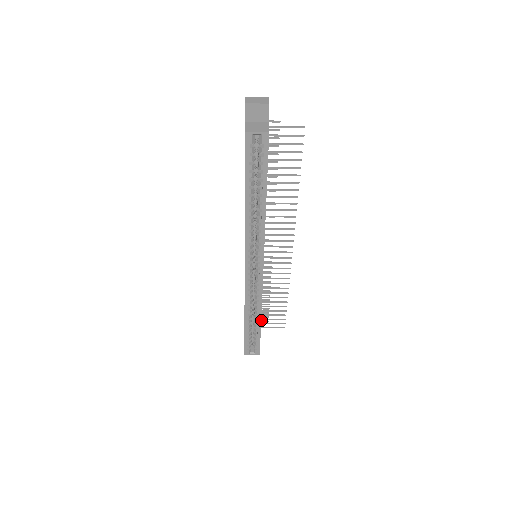
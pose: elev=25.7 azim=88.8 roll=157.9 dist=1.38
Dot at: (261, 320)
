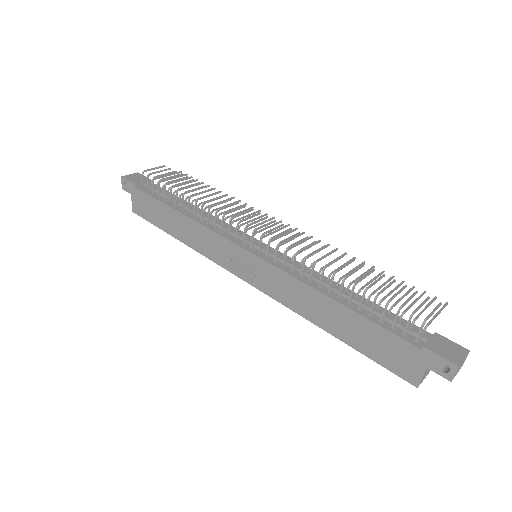
Dot at: (158, 167)
